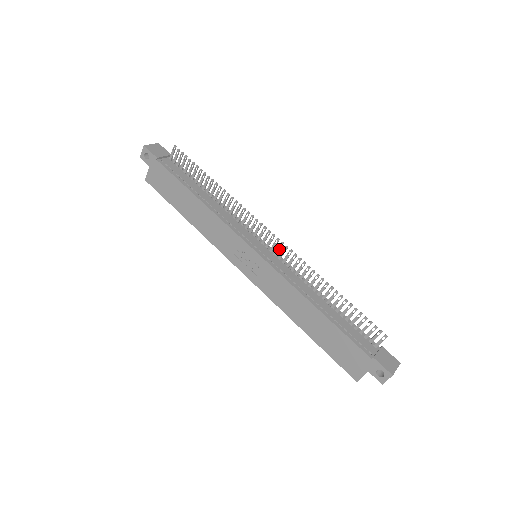
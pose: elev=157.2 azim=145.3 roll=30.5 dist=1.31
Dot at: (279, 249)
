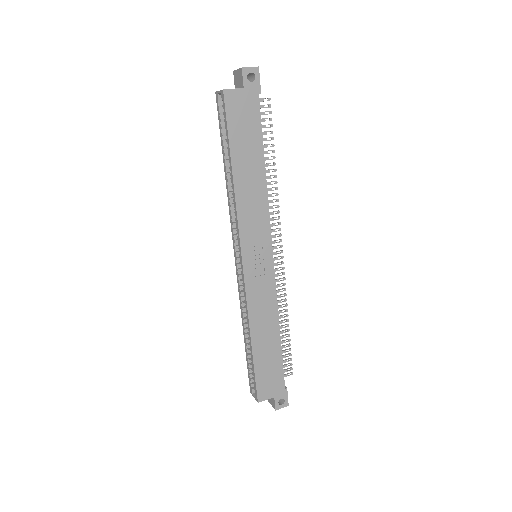
Dot at: (277, 265)
